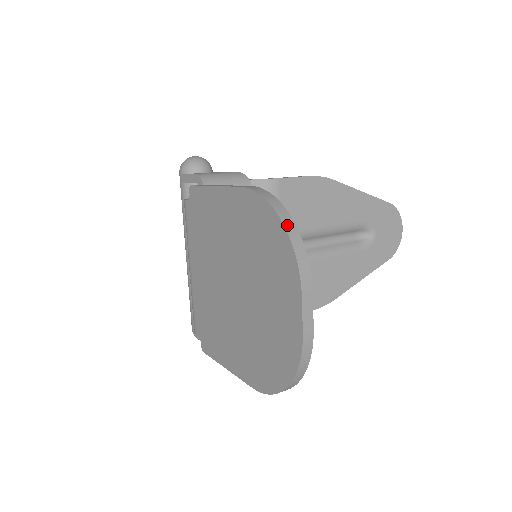
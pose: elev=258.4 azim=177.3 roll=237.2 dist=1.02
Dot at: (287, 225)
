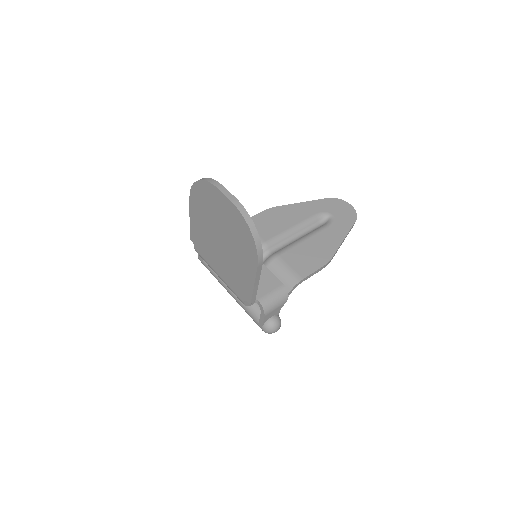
Dot at: (201, 179)
